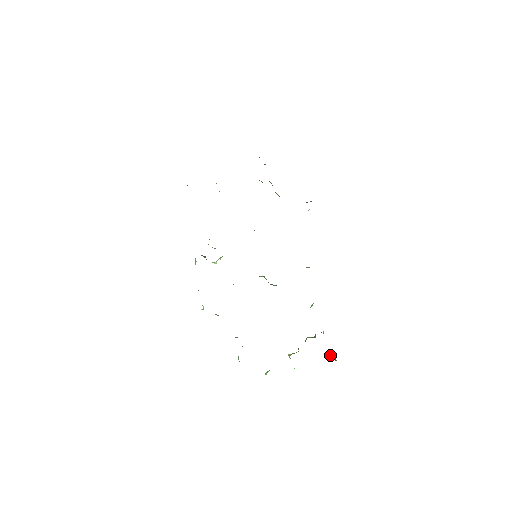
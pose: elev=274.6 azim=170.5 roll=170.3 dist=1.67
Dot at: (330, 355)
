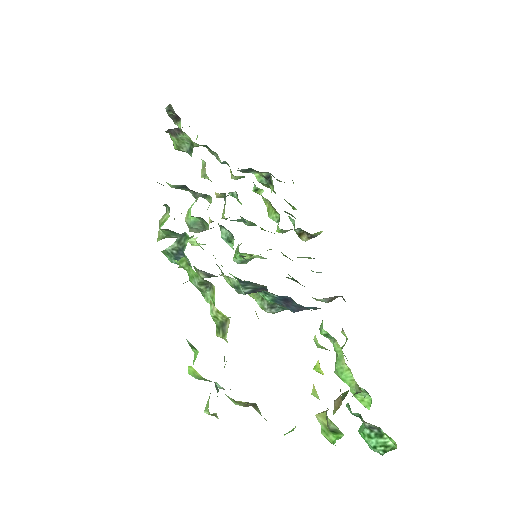
Dot at: (384, 435)
